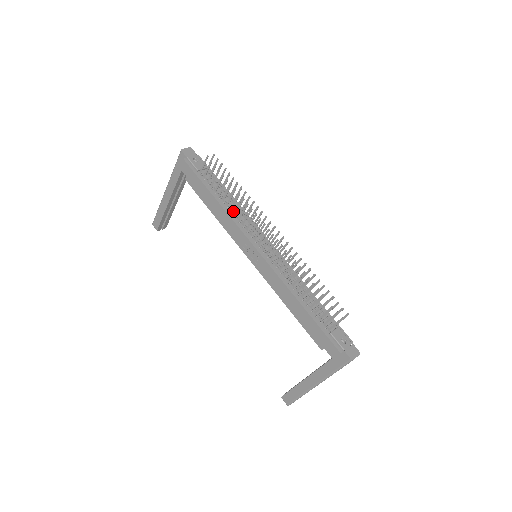
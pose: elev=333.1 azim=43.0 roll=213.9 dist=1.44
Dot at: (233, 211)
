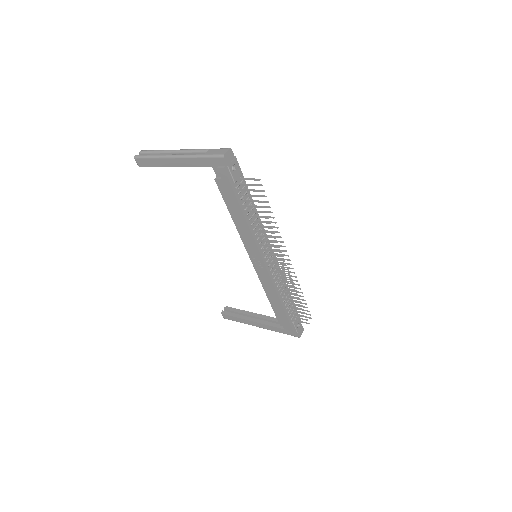
Dot at: (255, 228)
